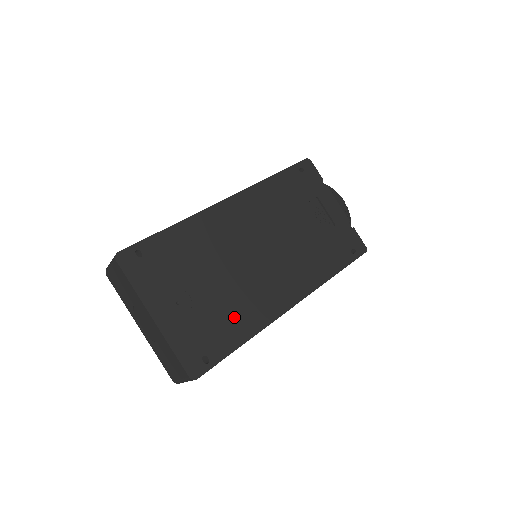
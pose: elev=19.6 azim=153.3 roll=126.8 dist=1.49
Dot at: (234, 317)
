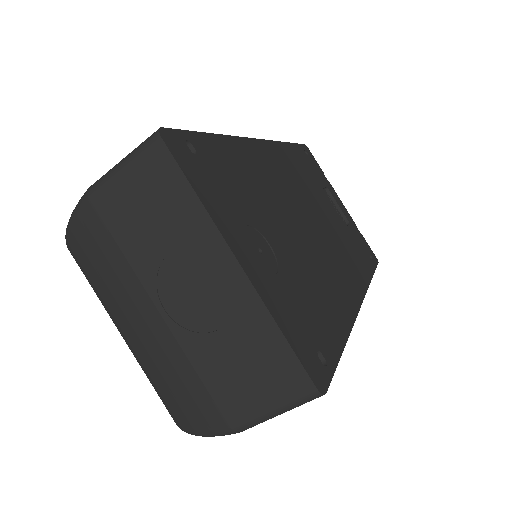
Dot at: (323, 297)
